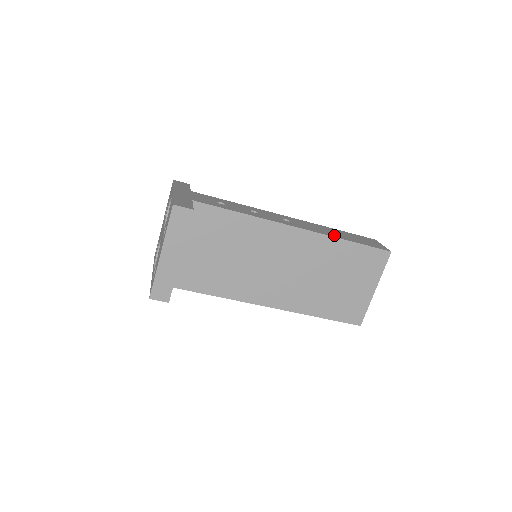
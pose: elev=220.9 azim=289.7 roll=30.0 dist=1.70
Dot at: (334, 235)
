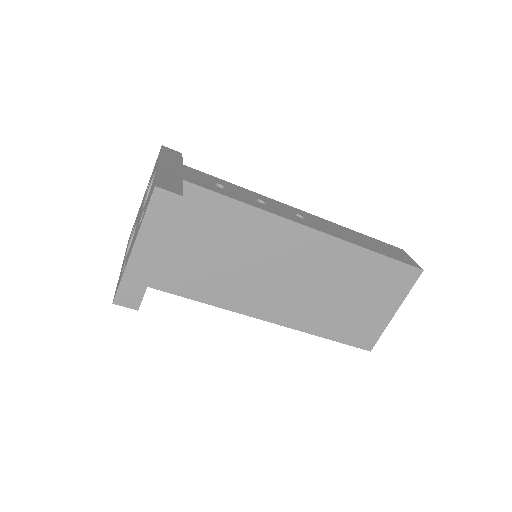
Dot at: (357, 242)
